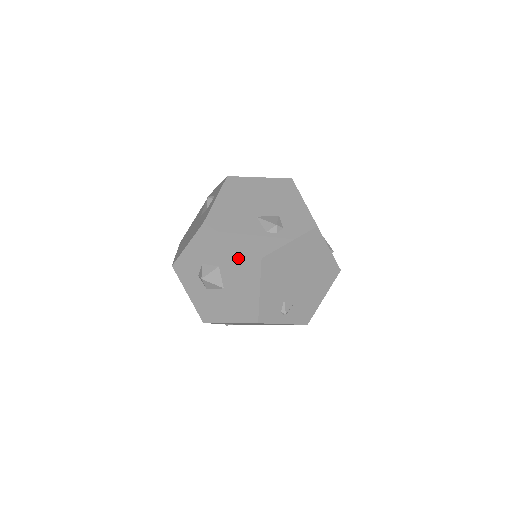
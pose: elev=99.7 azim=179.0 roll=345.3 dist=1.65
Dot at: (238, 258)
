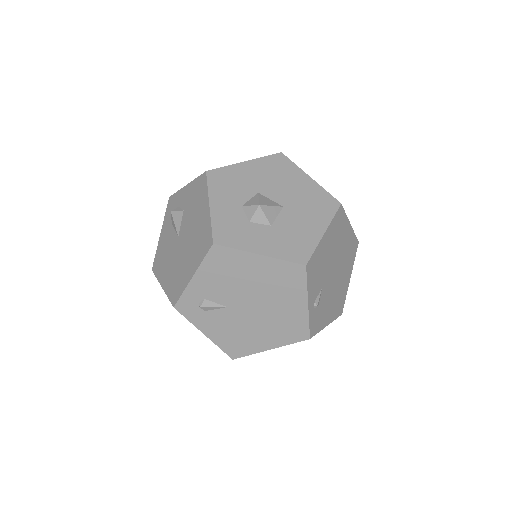
Dot at: (265, 169)
